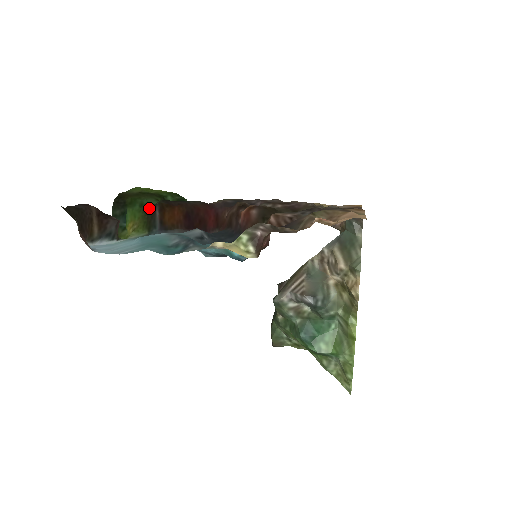
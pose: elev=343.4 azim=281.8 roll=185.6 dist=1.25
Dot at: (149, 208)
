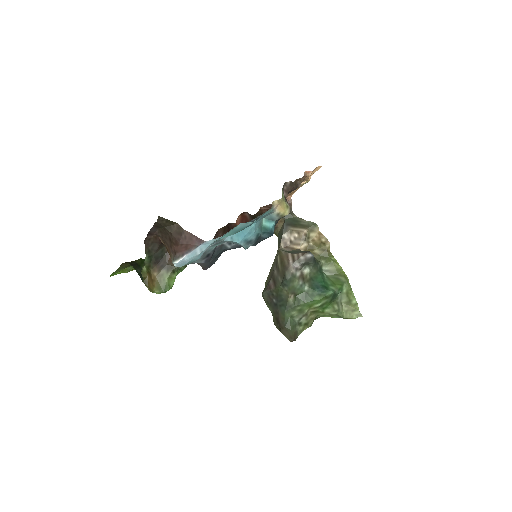
Dot at: occluded
